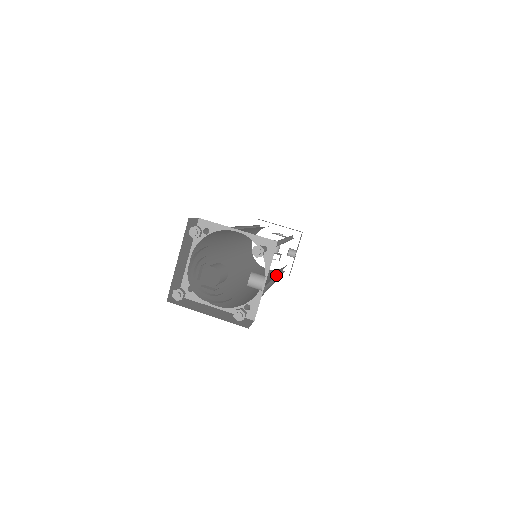
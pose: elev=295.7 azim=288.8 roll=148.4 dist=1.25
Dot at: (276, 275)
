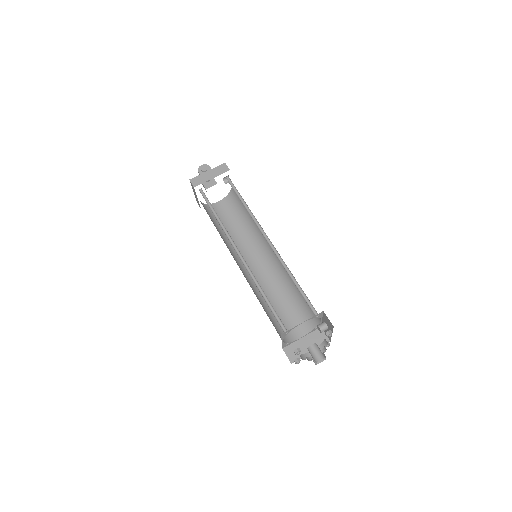
Dot at: (248, 224)
